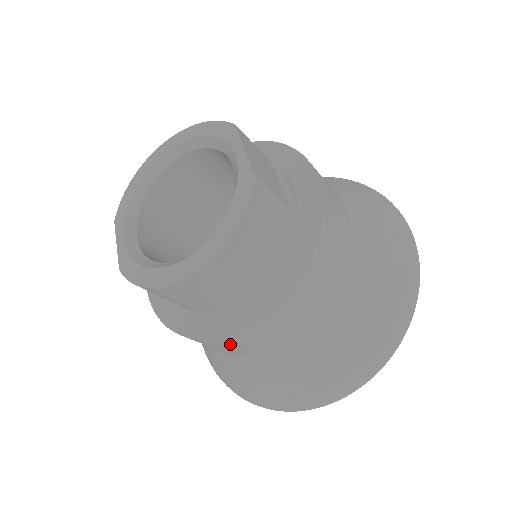
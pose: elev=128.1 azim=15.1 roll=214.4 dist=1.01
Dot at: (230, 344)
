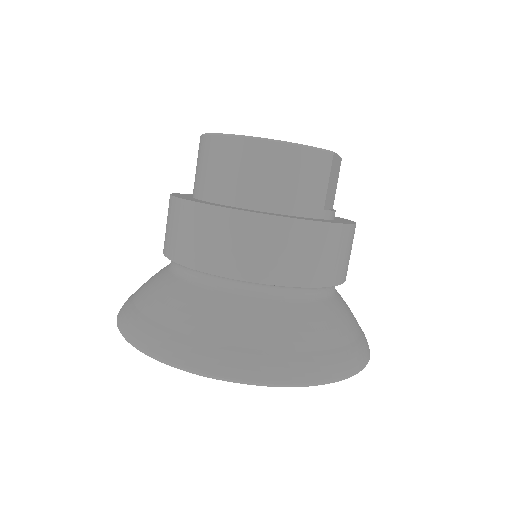
Dot at: (195, 222)
